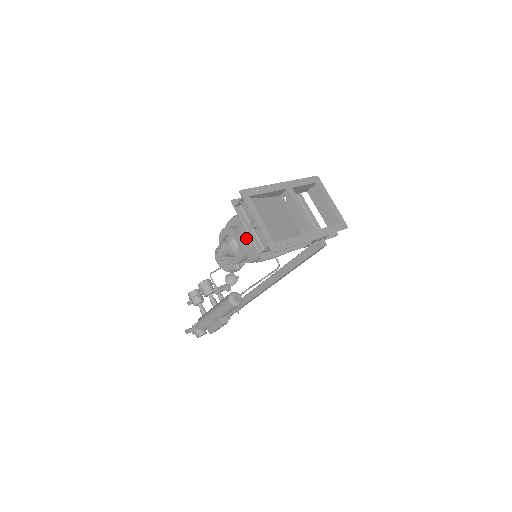
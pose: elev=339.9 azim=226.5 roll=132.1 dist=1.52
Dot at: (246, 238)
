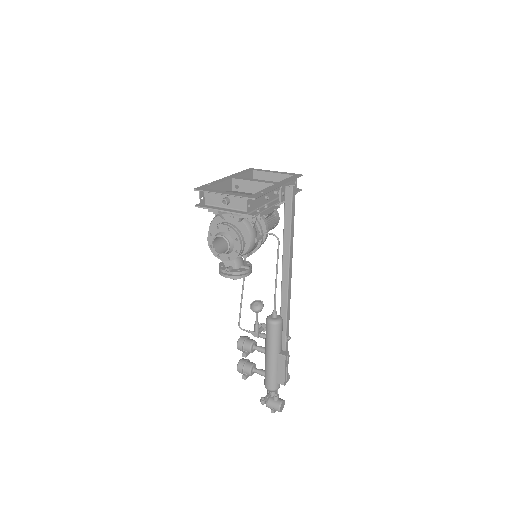
Dot at: (229, 223)
